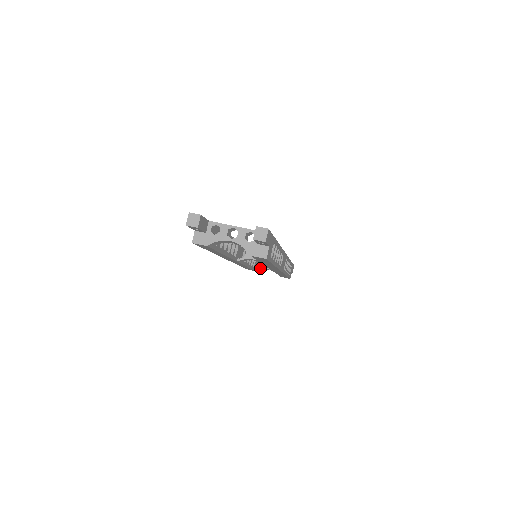
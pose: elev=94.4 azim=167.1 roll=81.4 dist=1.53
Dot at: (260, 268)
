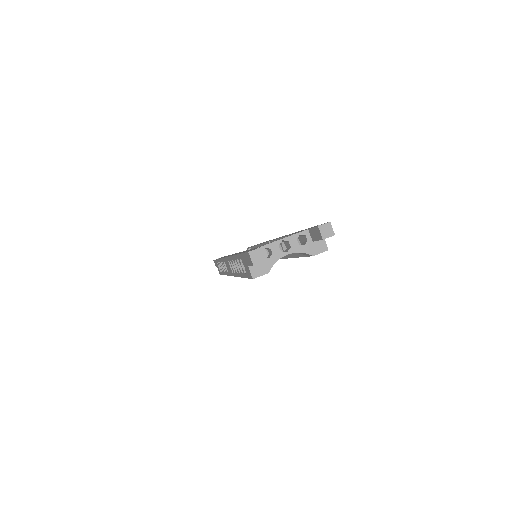
Dot at: occluded
